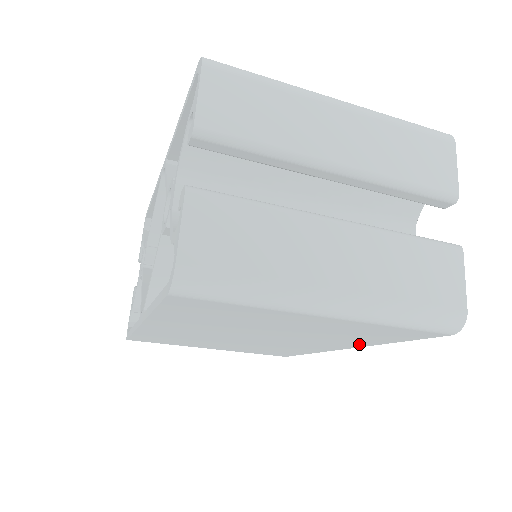
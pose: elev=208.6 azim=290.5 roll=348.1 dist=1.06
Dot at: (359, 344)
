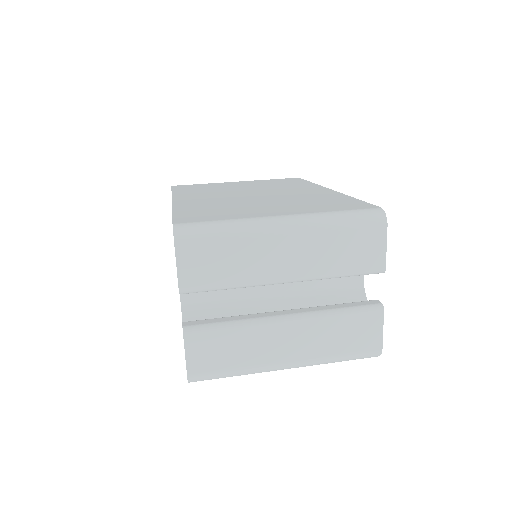
Dot at: occluded
